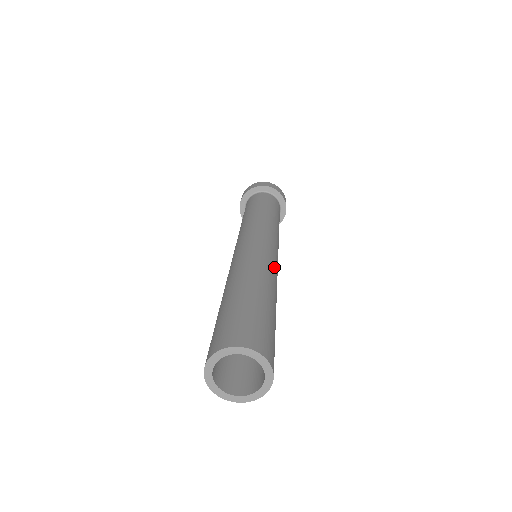
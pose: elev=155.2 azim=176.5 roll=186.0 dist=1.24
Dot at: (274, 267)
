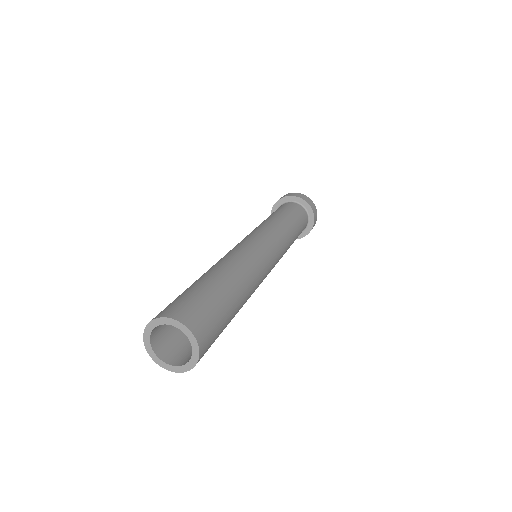
Dot at: (257, 262)
